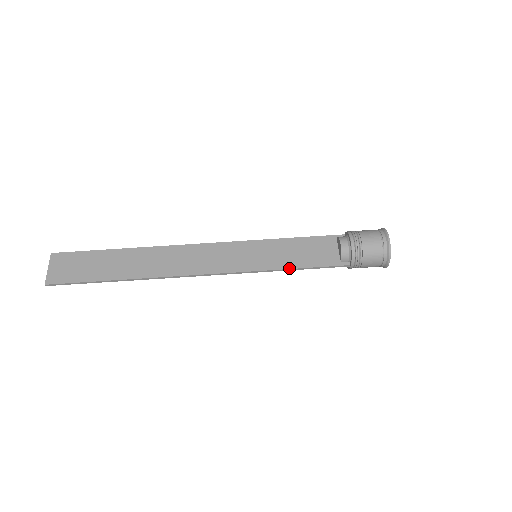
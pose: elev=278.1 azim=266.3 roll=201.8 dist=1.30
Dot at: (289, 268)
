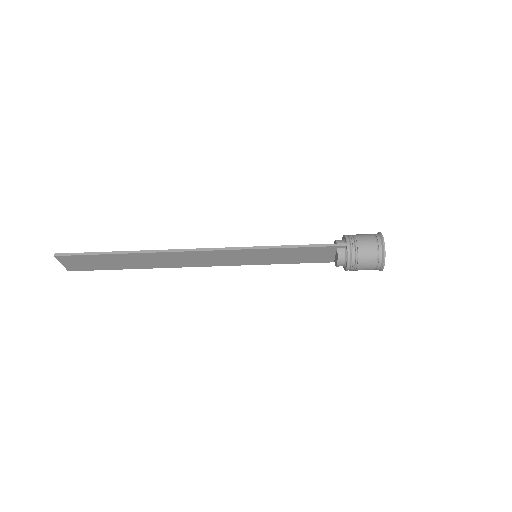
Dot at: occluded
